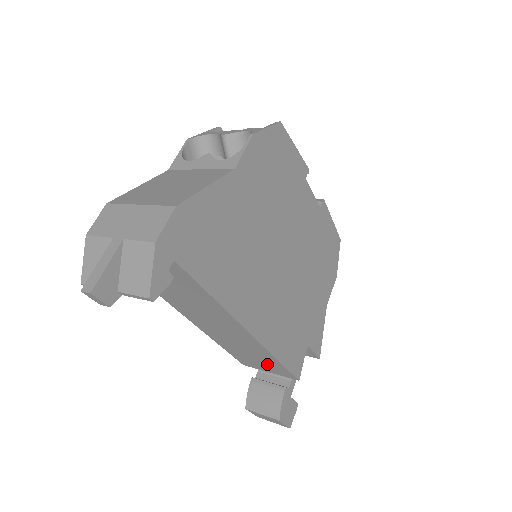
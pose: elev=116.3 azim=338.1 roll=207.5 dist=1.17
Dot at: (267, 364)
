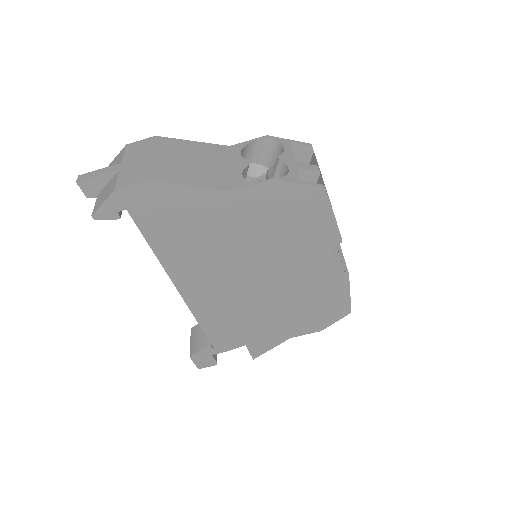
Dot at: occluded
